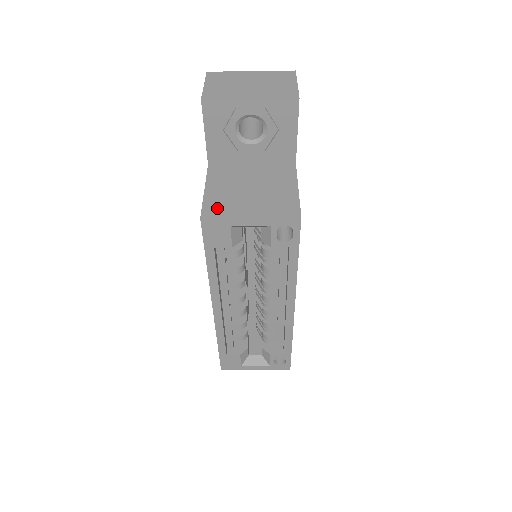
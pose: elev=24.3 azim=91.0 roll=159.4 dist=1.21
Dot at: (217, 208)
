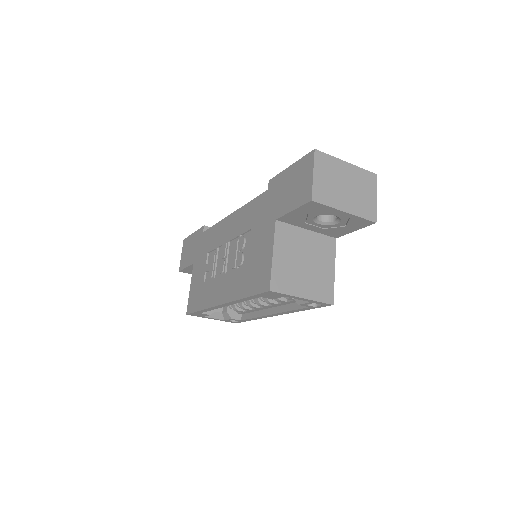
Dot at: (281, 281)
